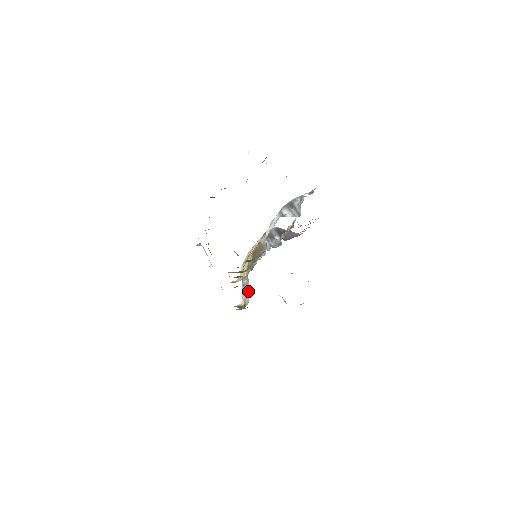
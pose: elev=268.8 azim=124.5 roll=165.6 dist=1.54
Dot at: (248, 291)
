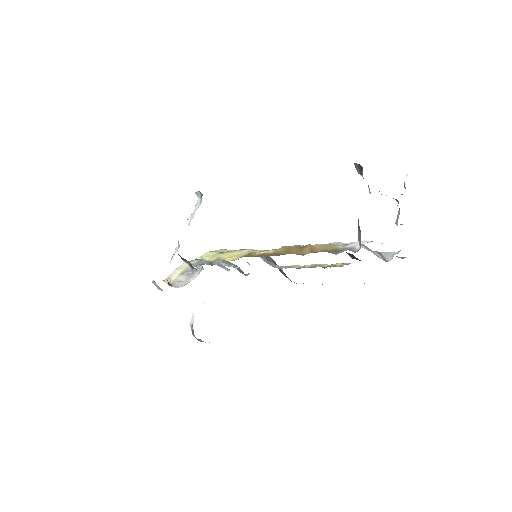
Dot at: (191, 277)
